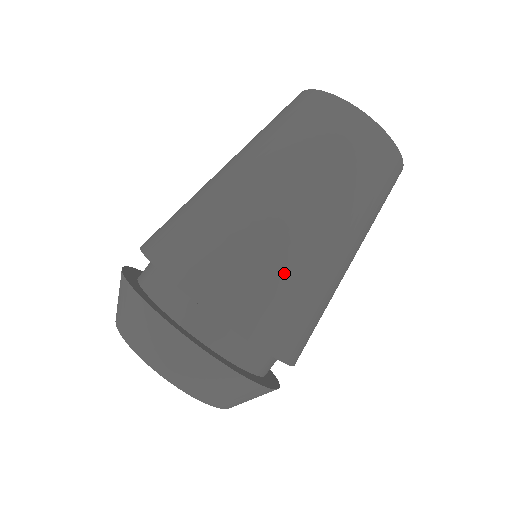
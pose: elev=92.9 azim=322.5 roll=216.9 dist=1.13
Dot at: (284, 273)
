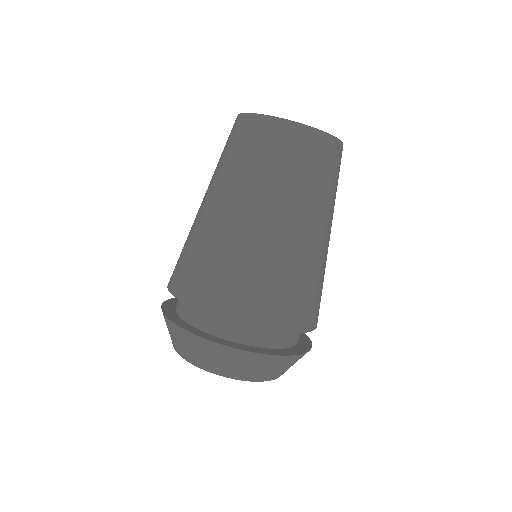
Dot at: (309, 278)
